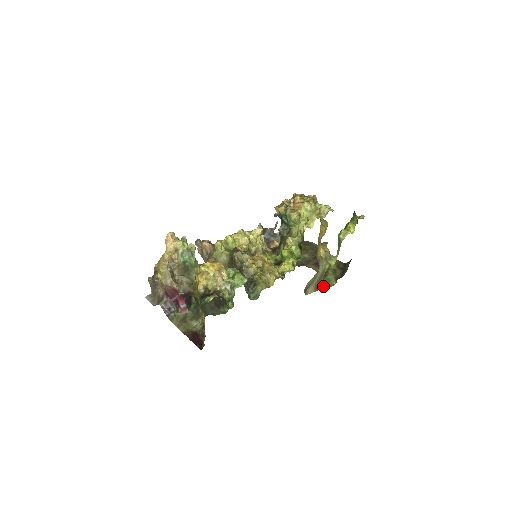
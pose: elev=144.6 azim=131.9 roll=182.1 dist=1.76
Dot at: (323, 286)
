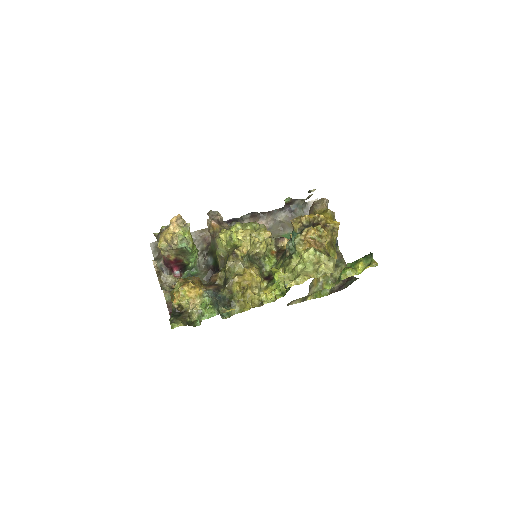
Dot at: (312, 297)
